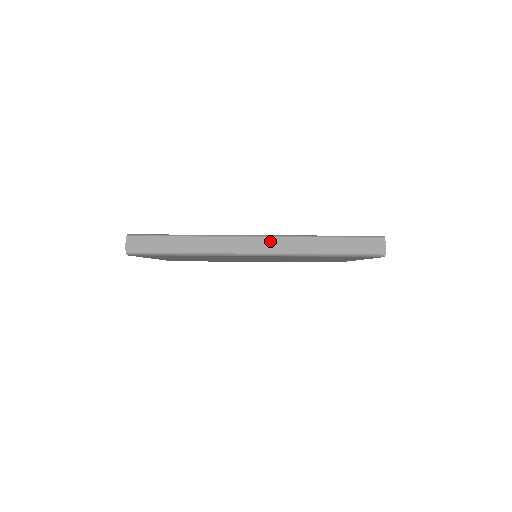
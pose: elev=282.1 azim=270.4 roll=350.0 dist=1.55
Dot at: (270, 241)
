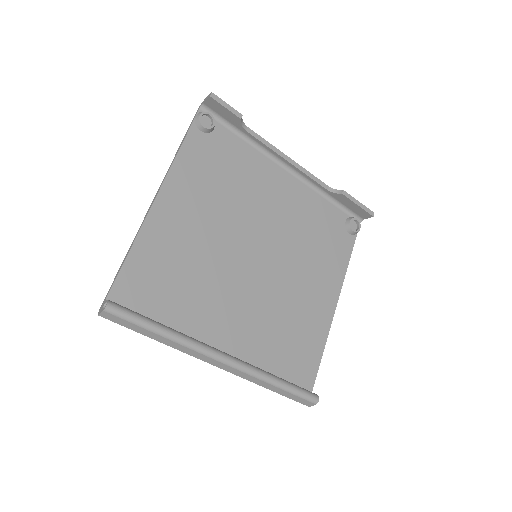
Dot at: (231, 370)
